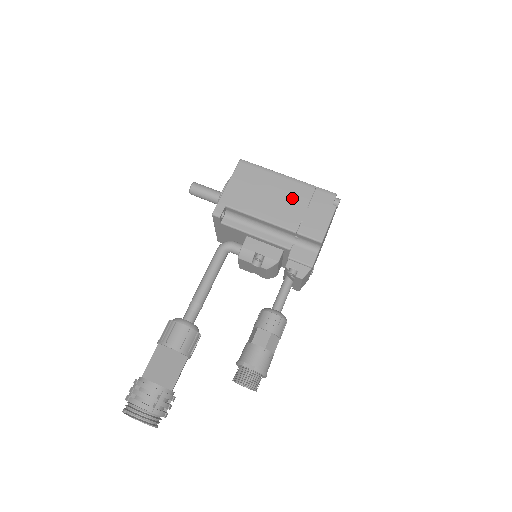
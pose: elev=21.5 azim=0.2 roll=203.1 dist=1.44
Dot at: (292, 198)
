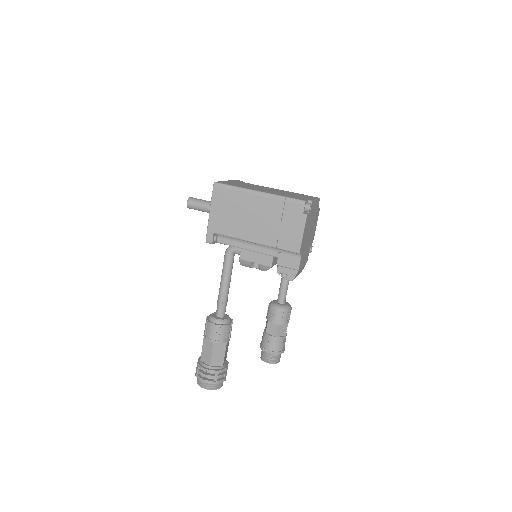
Dot at: (266, 215)
